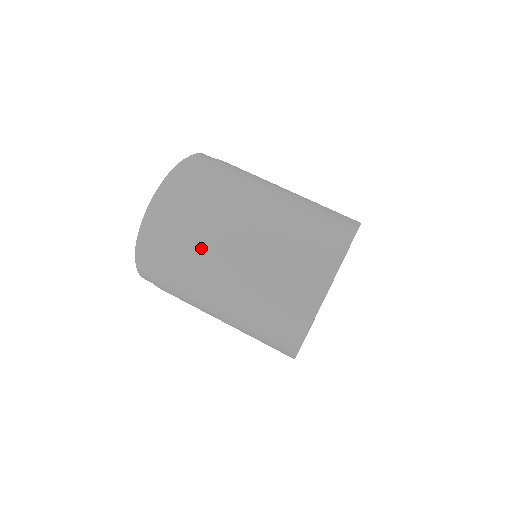
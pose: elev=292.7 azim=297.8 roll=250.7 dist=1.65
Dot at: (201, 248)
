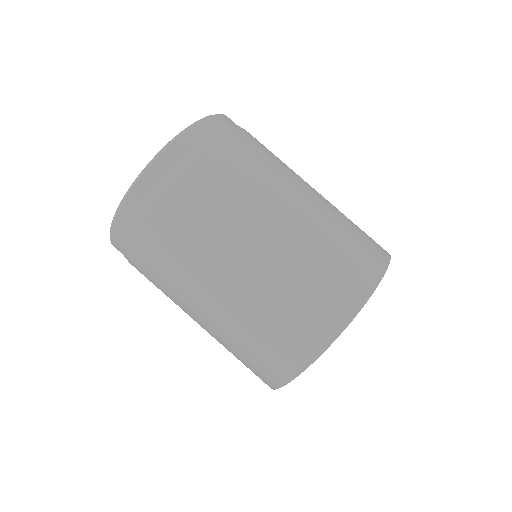
Dot at: (167, 287)
